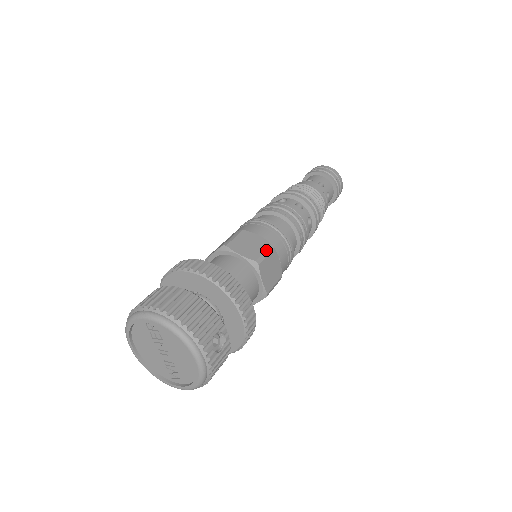
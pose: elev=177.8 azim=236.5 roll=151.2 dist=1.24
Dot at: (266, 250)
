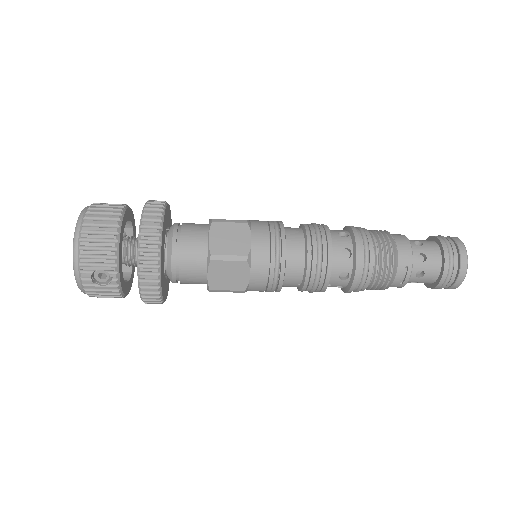
Dot at: (235, 256)
